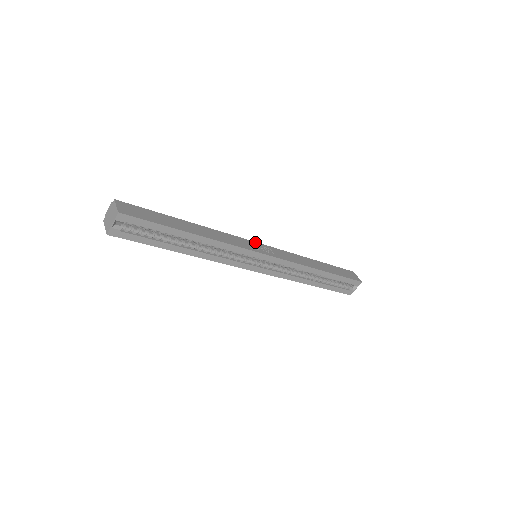
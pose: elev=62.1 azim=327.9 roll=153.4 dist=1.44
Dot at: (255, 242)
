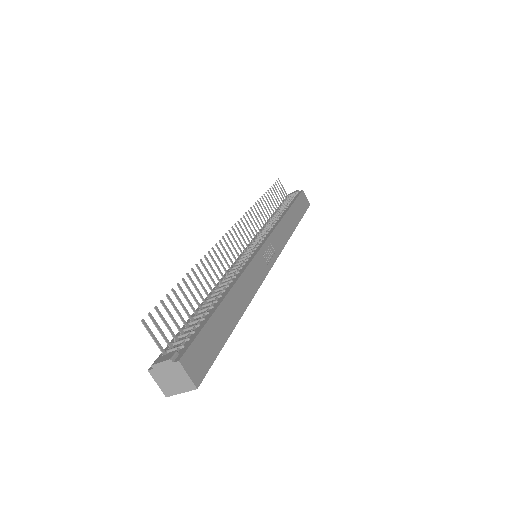
Dot at: (262, 248)
